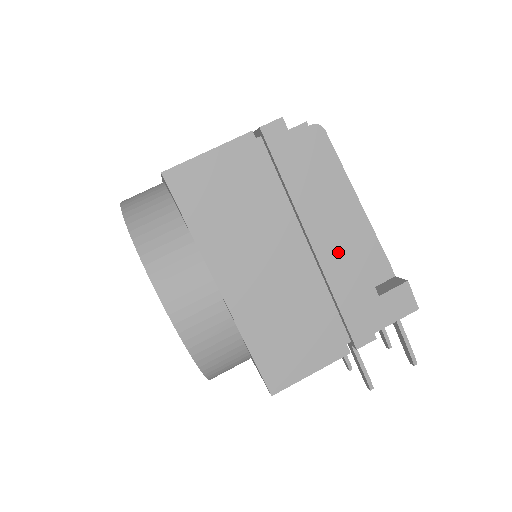
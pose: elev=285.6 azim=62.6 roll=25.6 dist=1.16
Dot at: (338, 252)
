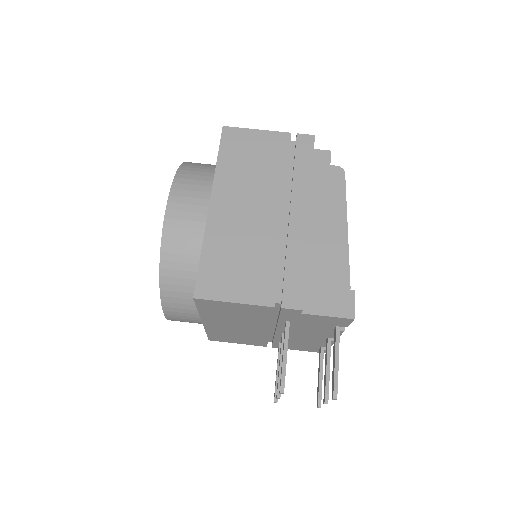
Dot at: (307, 229)
